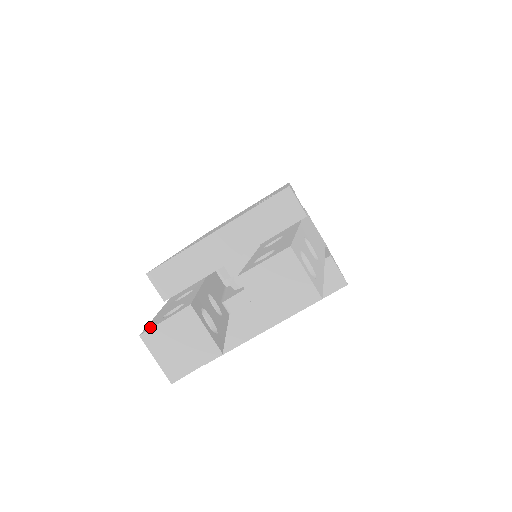
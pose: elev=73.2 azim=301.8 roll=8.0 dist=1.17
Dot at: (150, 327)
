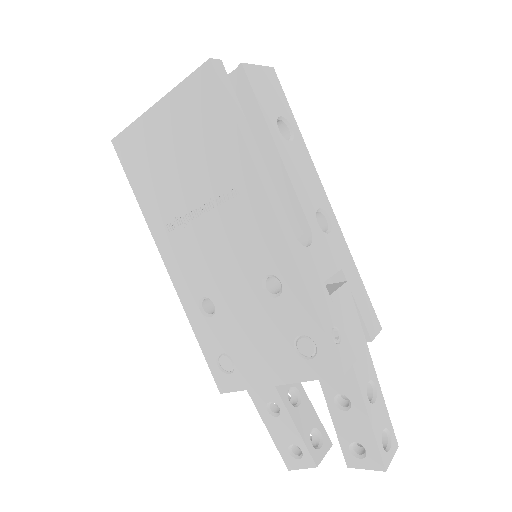
Dot at: (291, 466)
